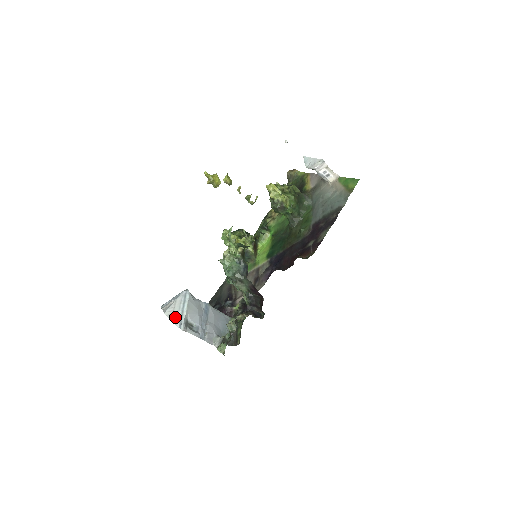
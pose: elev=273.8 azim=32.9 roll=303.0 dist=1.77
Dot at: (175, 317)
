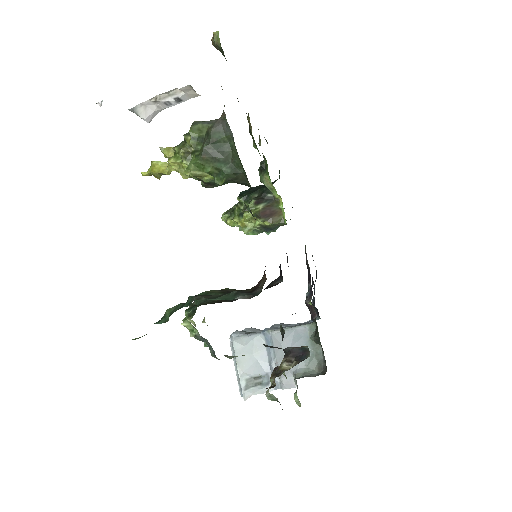
Dot at: (237, 378)
